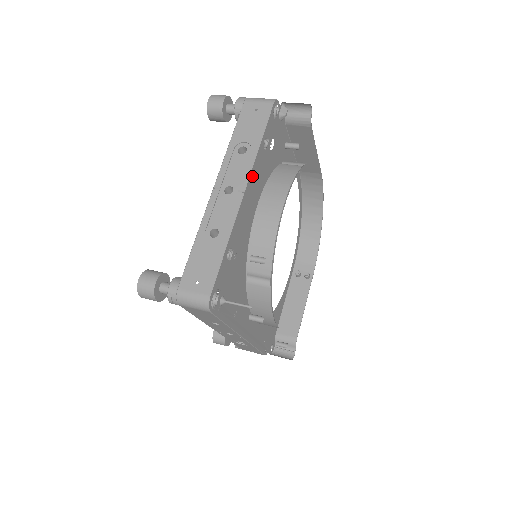
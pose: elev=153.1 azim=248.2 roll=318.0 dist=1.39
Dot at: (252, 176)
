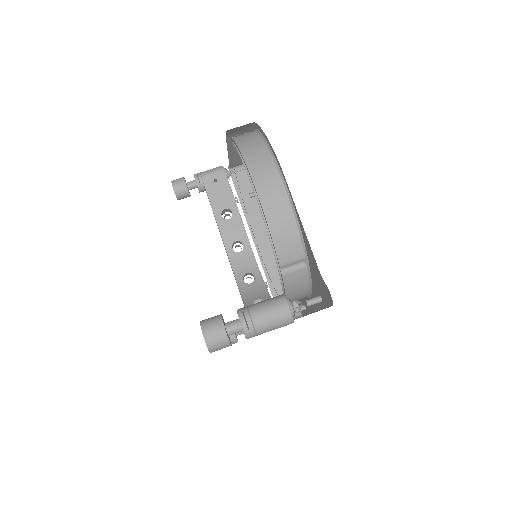
Dot at: occluded
